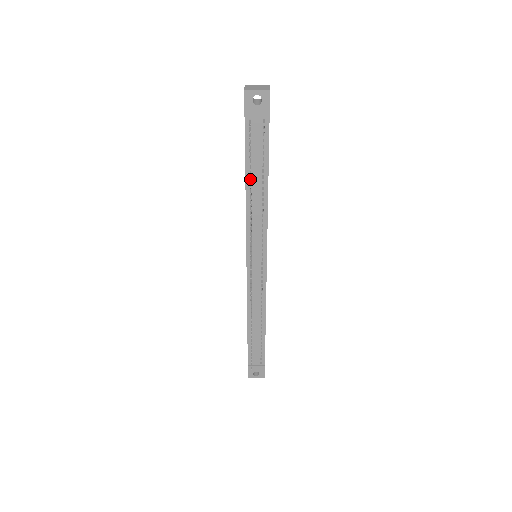
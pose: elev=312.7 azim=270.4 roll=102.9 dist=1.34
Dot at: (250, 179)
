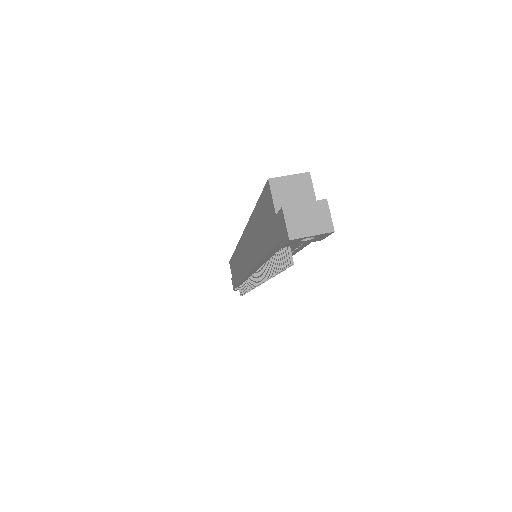
Dot at: (274, 268)
